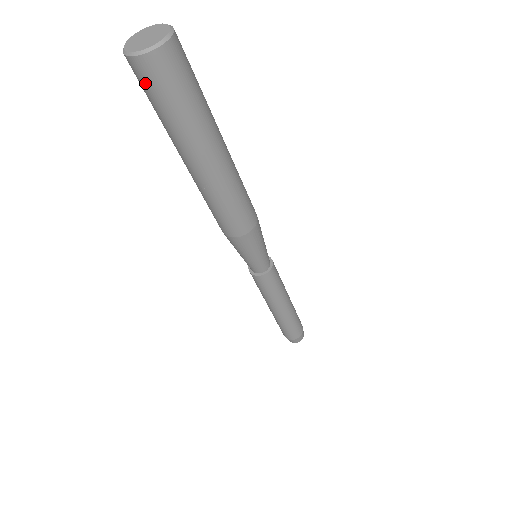
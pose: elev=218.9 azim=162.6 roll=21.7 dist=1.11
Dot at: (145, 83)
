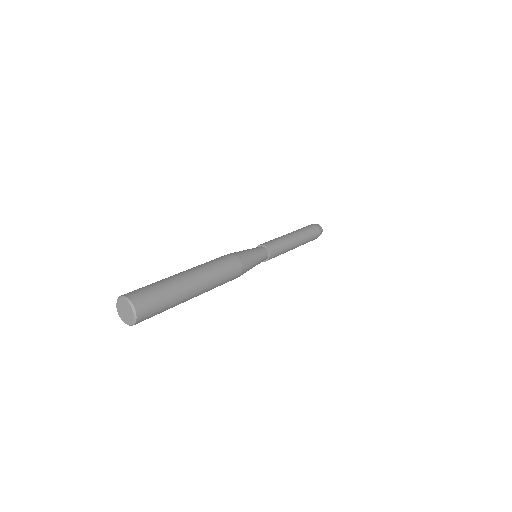
Dot at: occluded
